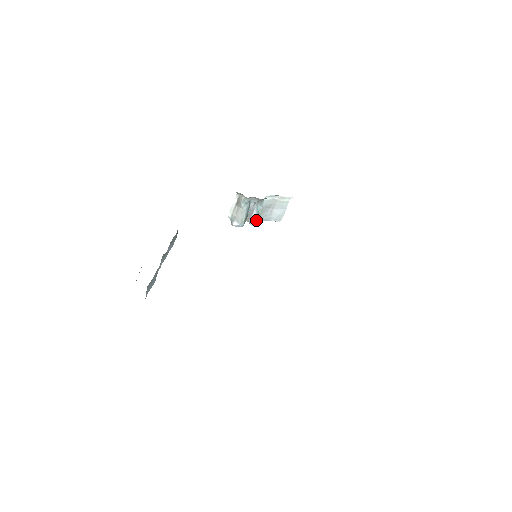
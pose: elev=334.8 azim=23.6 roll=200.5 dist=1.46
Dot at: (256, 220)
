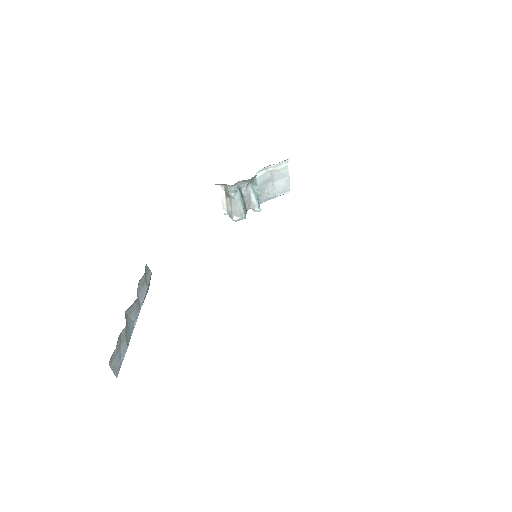
Dot at: (259, 203)
